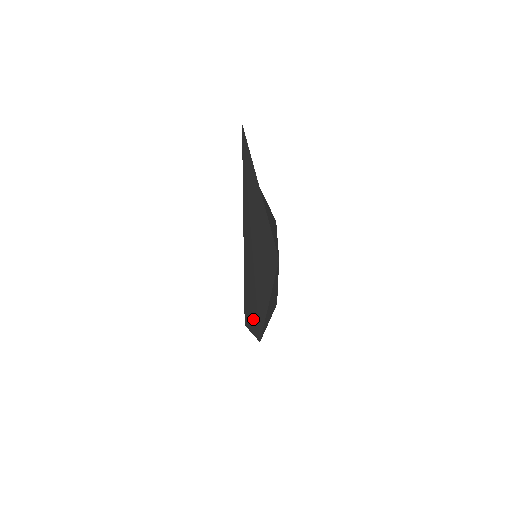
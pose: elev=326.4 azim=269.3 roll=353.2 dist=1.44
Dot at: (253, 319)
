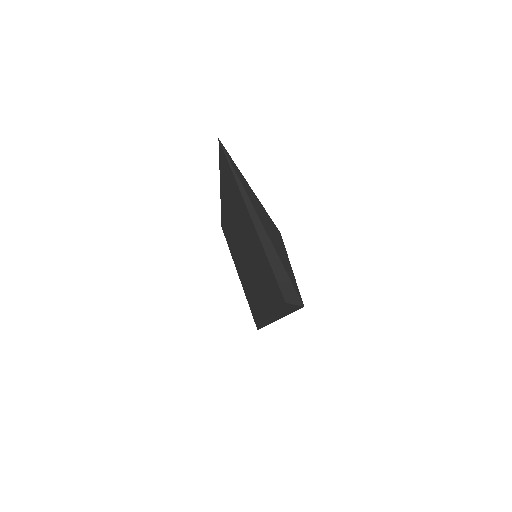
Dot at: (290, 290)
